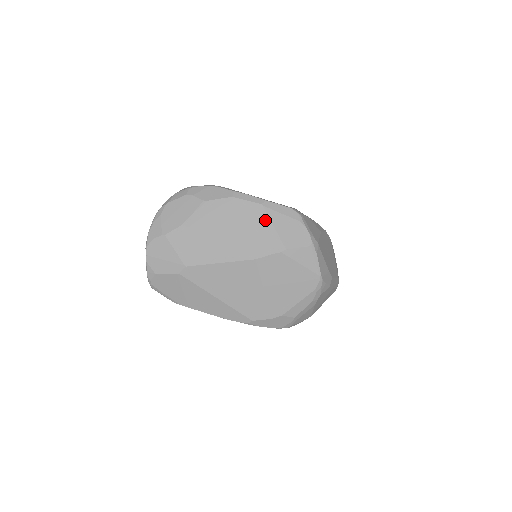
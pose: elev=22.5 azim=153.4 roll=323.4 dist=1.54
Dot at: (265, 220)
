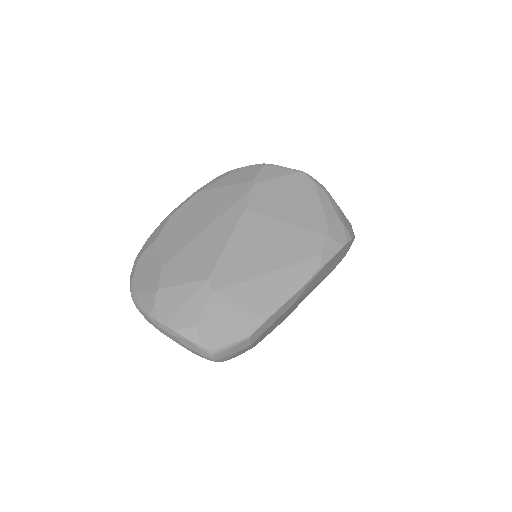
Dot at: (213, 192)
